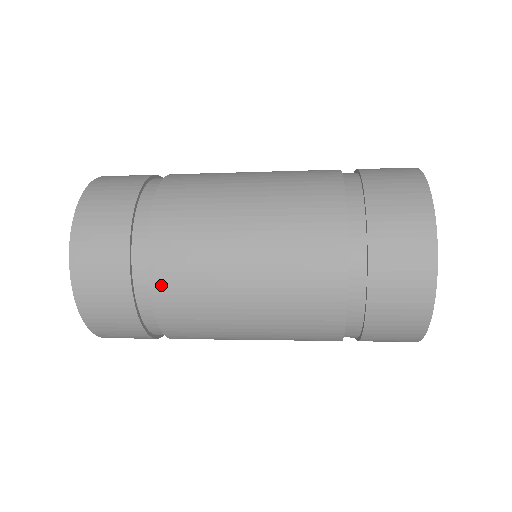
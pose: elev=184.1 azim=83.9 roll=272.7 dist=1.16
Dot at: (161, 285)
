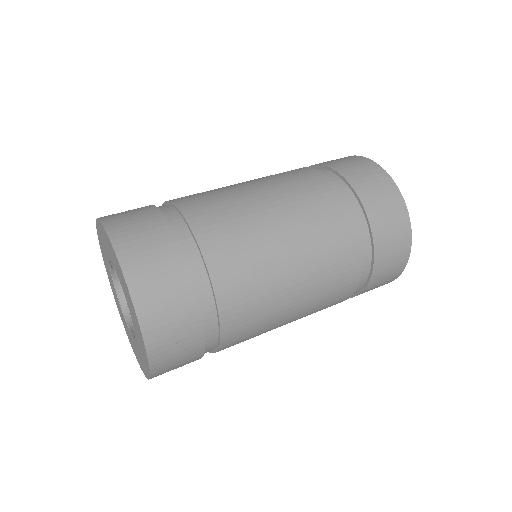
Dot at: (228, 306)
